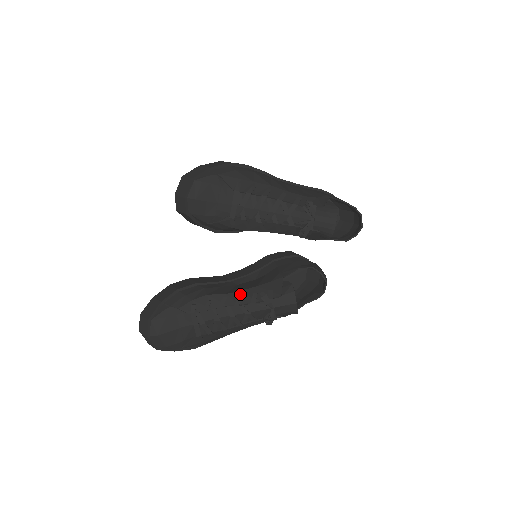
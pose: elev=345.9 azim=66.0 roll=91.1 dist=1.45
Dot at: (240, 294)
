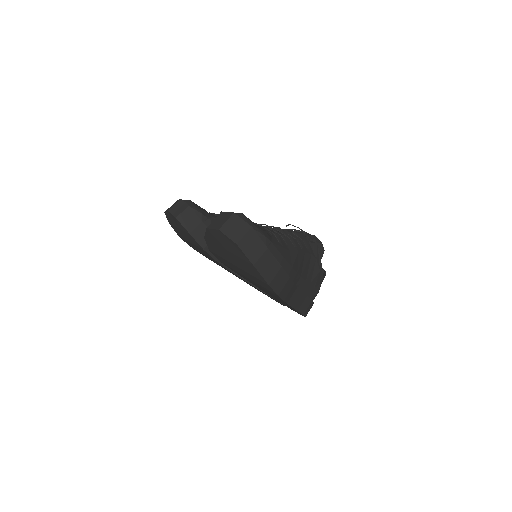
Dot at: occluded
